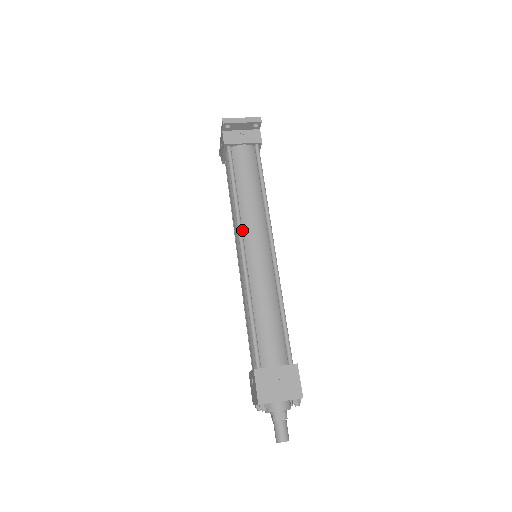
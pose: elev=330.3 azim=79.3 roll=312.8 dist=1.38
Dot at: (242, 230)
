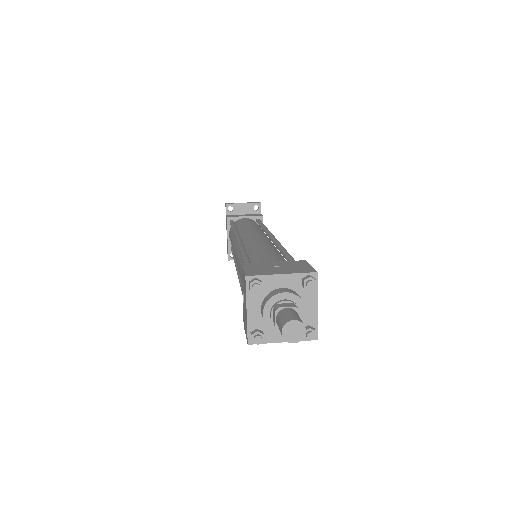
Dot at: occluded
